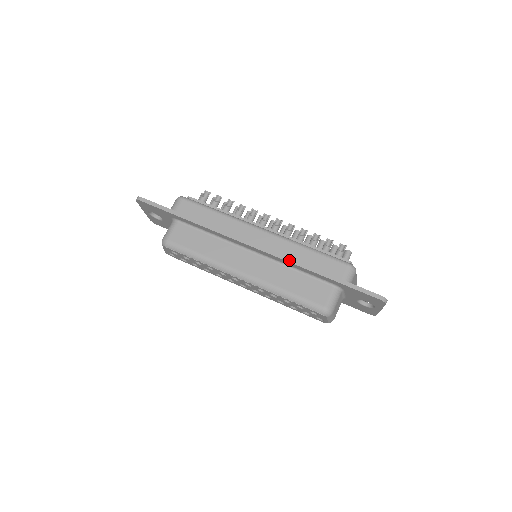
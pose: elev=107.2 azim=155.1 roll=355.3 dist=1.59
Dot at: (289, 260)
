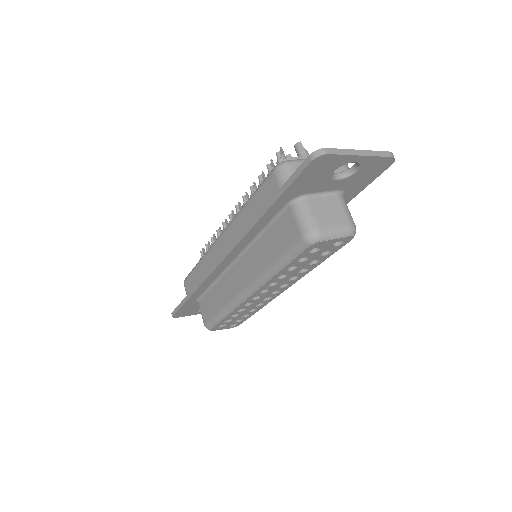
Dot at: (241, 237)
